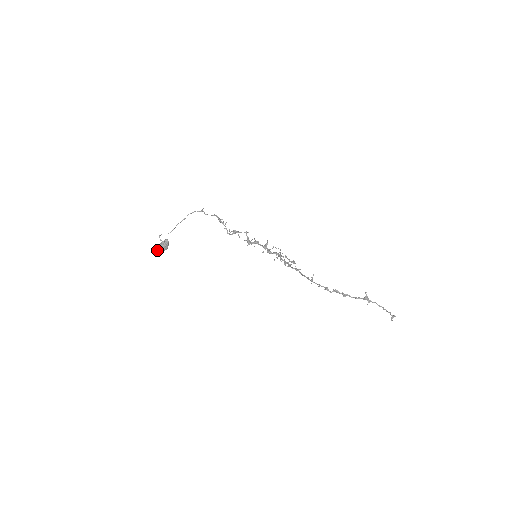
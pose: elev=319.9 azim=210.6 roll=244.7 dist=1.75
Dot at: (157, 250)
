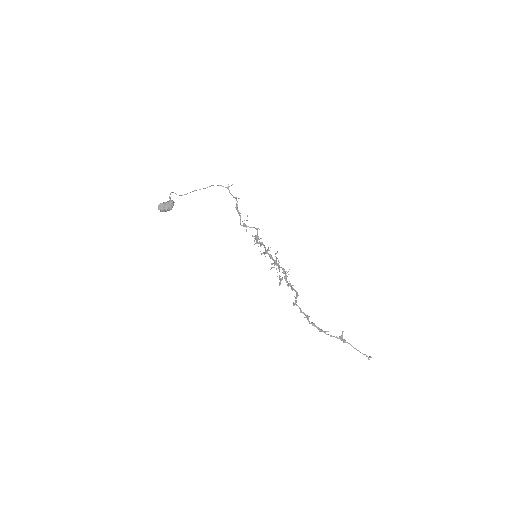
Dot at: (158, 207)
